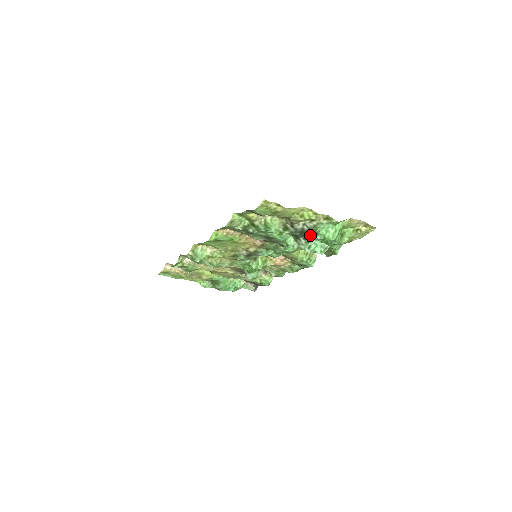
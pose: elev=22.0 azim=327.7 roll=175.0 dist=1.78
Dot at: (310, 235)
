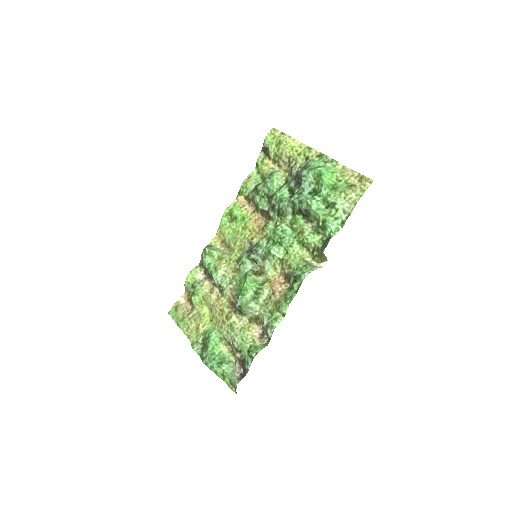
Dot at: (301, 173)
